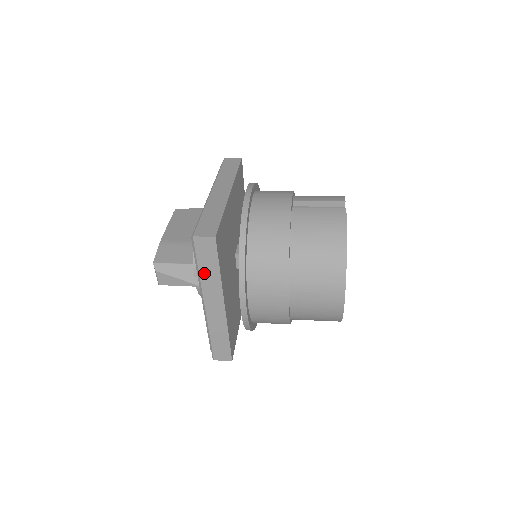
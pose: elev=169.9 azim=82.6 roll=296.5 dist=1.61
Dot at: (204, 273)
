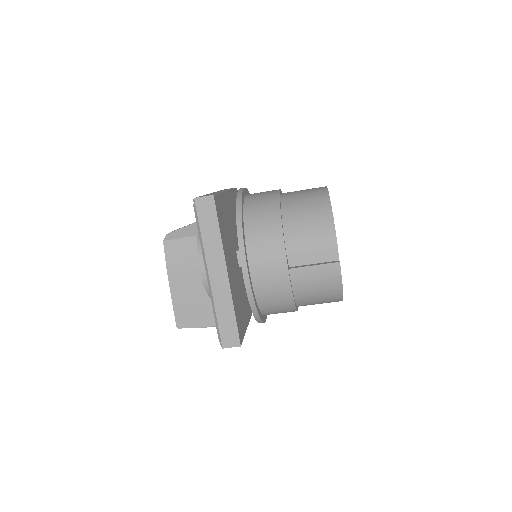
Dot at: occluded
